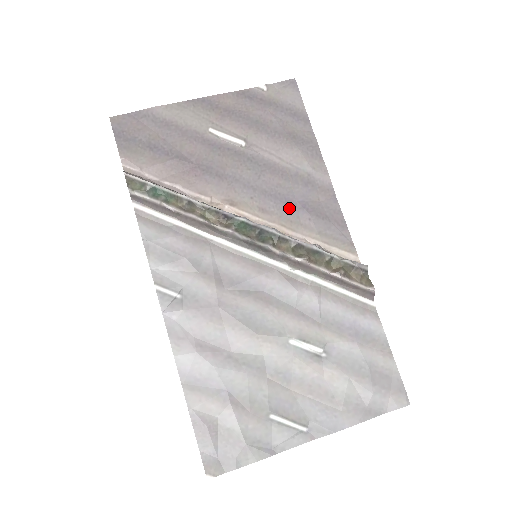
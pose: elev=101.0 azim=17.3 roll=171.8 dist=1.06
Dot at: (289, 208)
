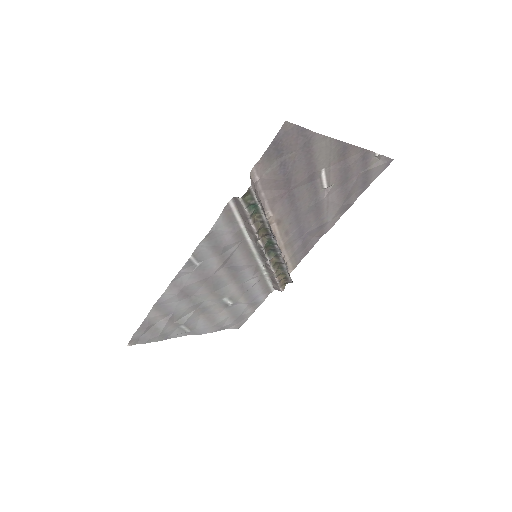
Dot at: (298, 236)
